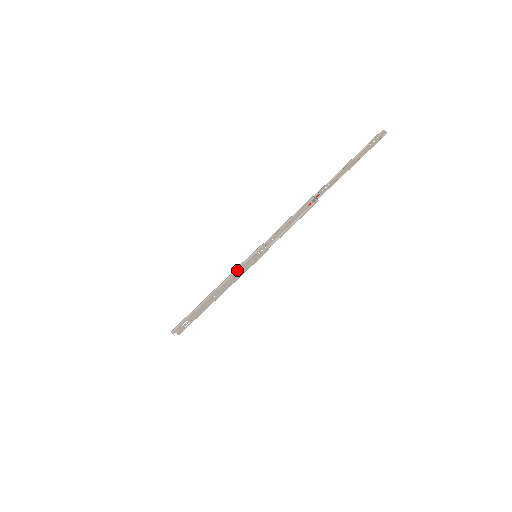
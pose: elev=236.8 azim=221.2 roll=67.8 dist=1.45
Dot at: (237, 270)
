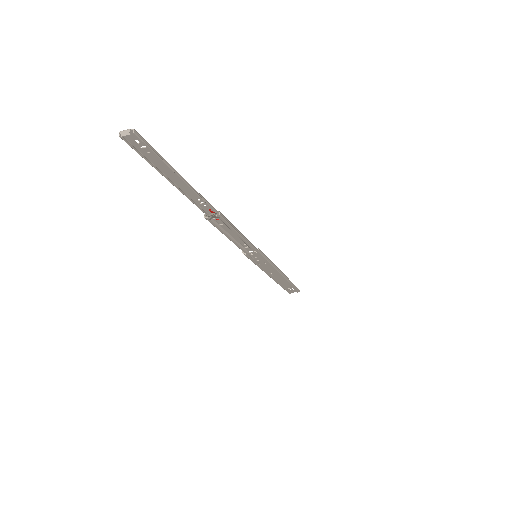
Dot at: (258, 266)
